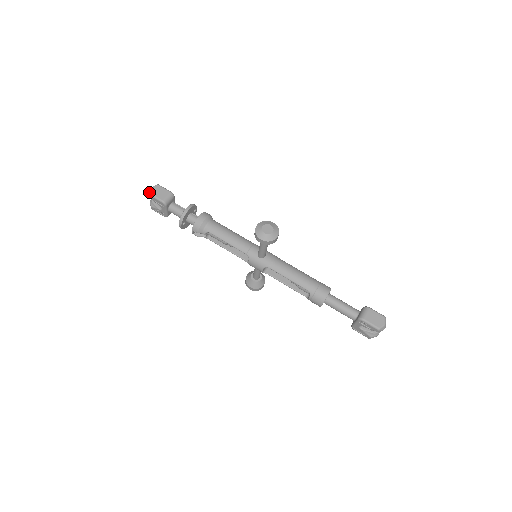
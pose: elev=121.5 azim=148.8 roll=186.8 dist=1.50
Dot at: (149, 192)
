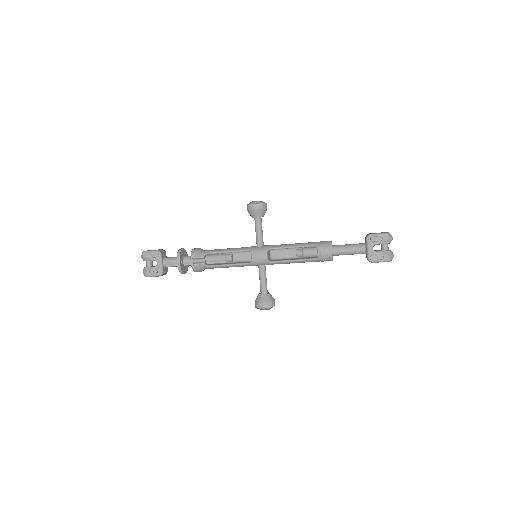
Dot at: (143, 251)
